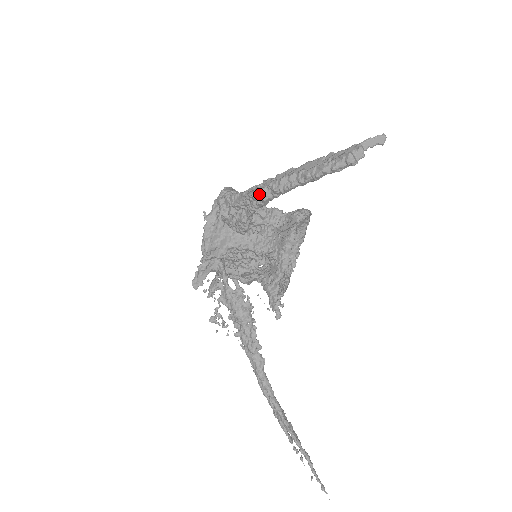
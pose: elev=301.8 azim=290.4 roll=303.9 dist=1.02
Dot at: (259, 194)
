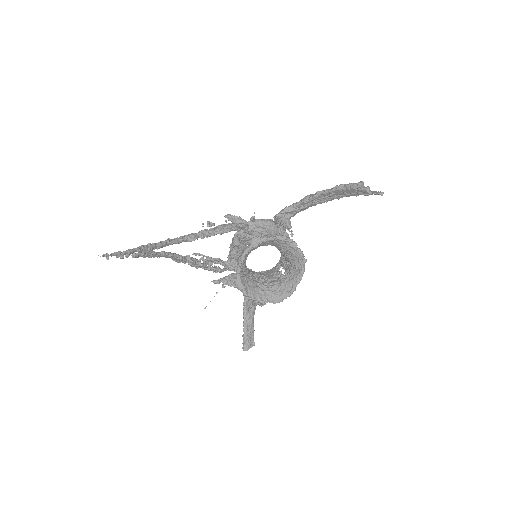
Dot at: occluded
